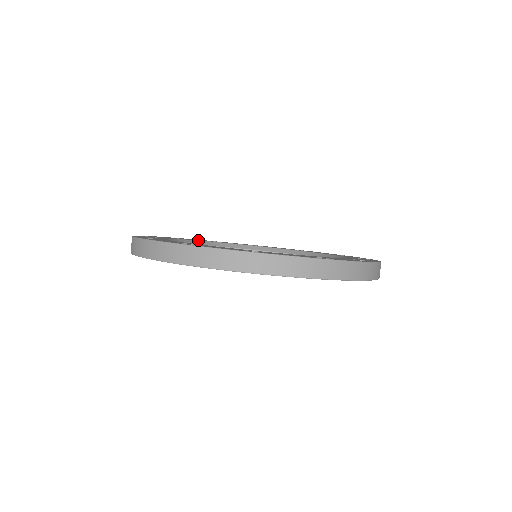
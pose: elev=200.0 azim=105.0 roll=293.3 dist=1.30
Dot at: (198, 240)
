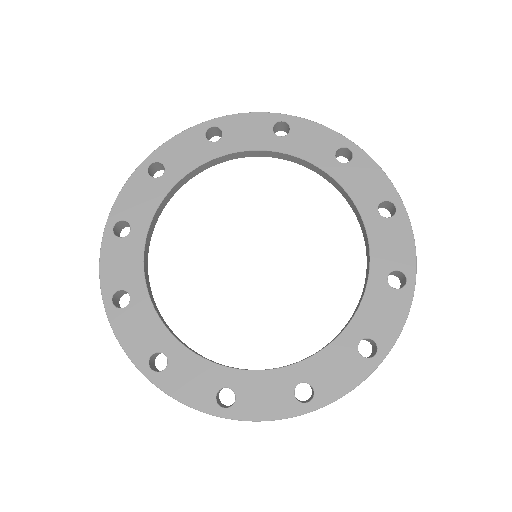
Dot at: occluded
